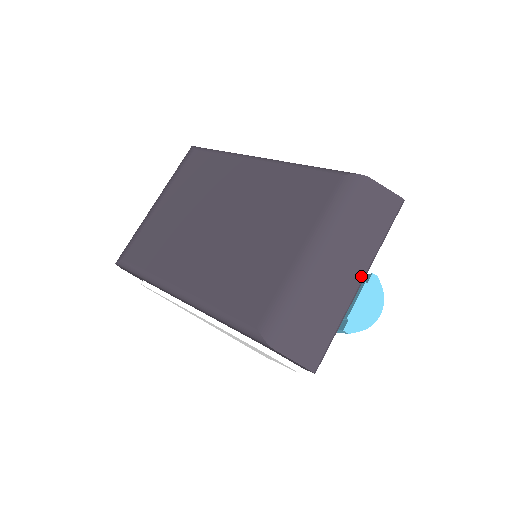
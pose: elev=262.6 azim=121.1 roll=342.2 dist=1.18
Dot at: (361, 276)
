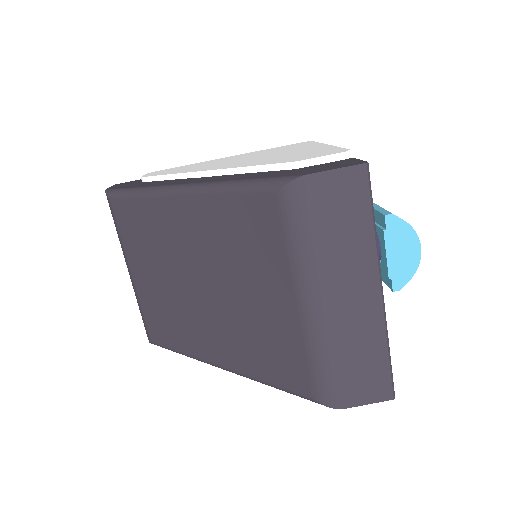
Dot at: (377, 286)
